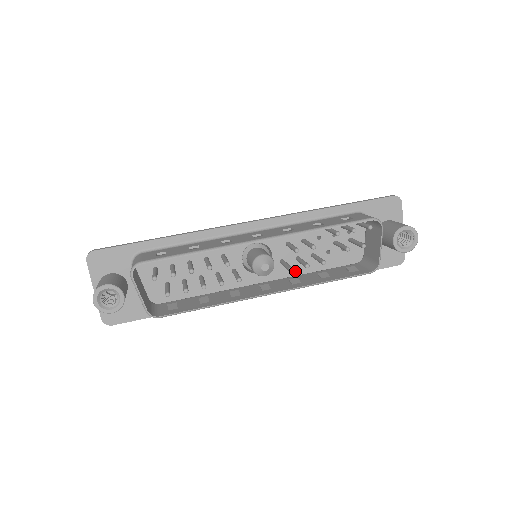
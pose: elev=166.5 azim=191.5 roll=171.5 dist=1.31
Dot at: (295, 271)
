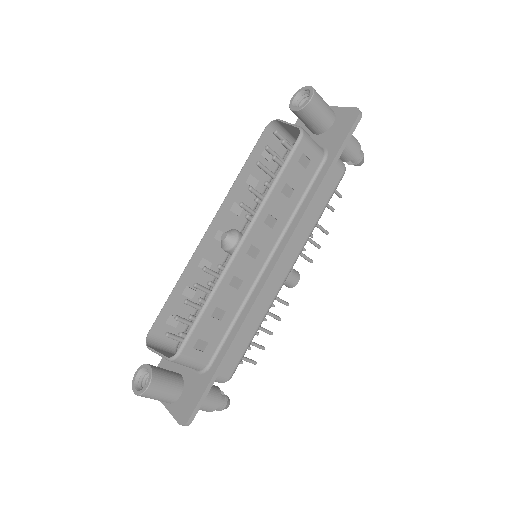
Dot at: occluded
